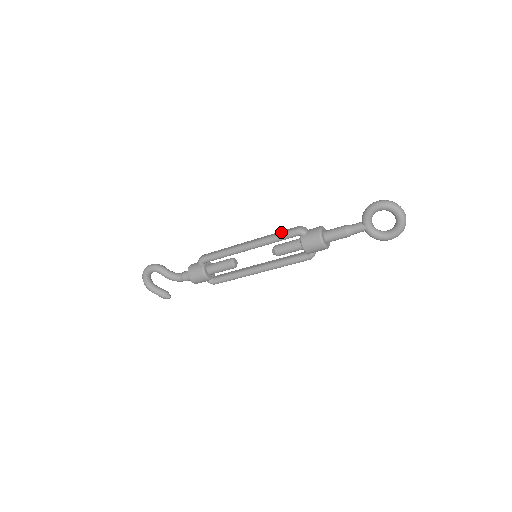
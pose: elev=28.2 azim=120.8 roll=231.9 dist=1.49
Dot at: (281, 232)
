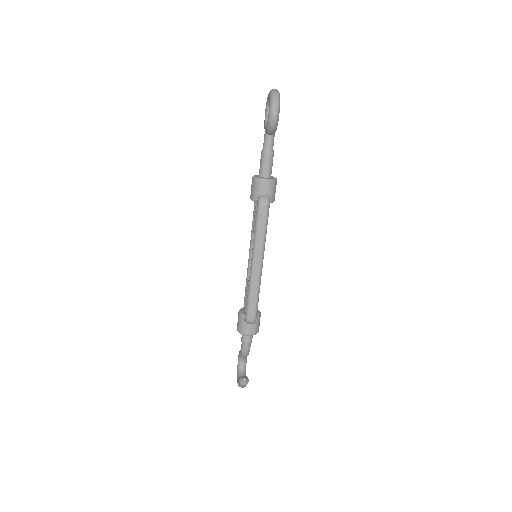
Dot at: occluded
